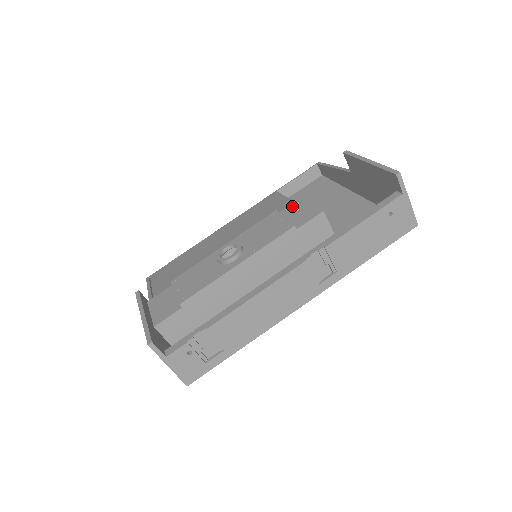
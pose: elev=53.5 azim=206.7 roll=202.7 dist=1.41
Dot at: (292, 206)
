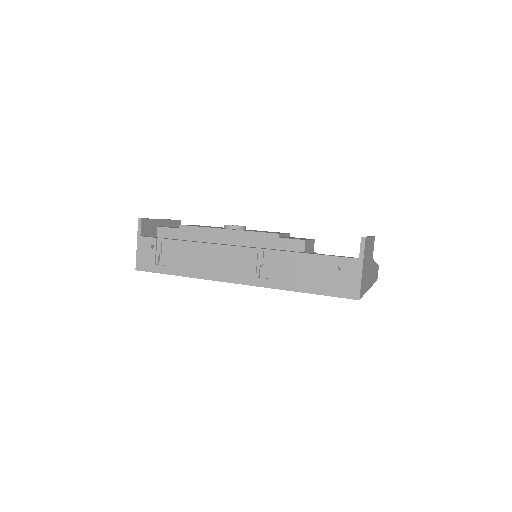
Dot at: occluded
